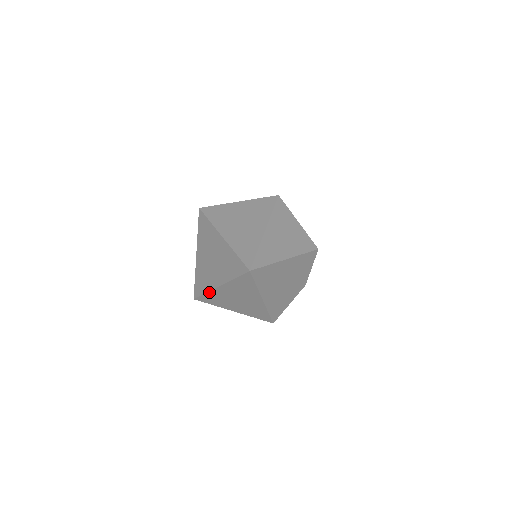
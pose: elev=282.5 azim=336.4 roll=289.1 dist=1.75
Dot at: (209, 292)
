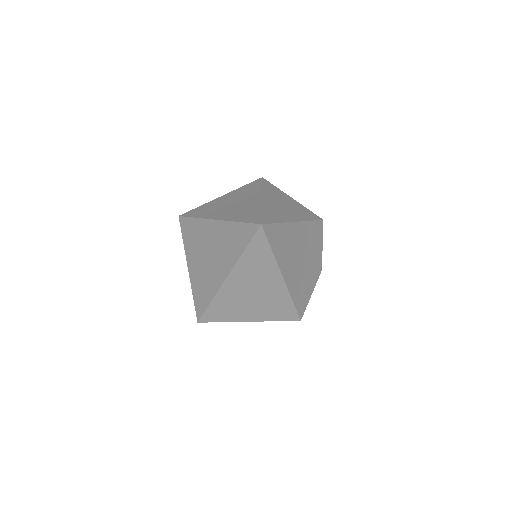
Dot at: (215, 297)
